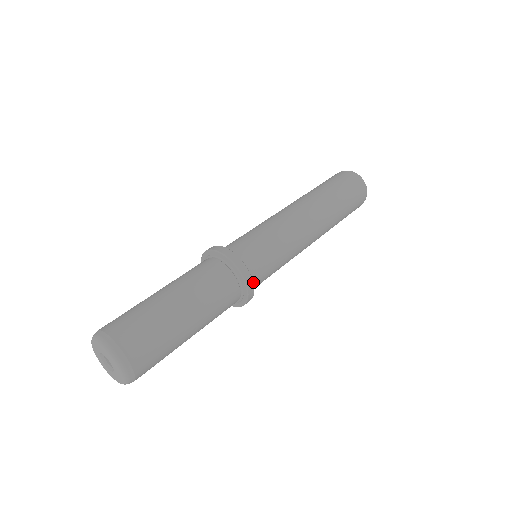
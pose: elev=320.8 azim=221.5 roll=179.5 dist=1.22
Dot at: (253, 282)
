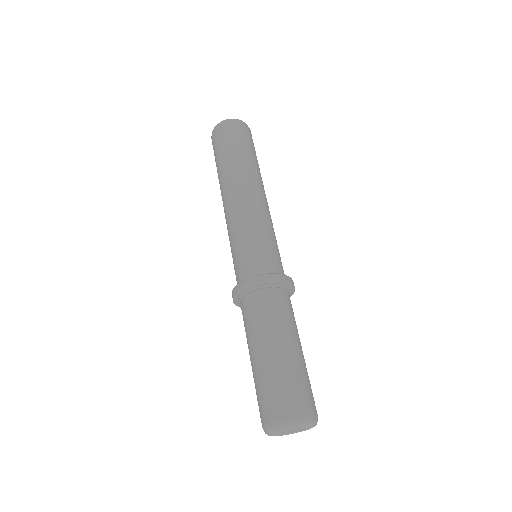
Dot at: (274, 272)
